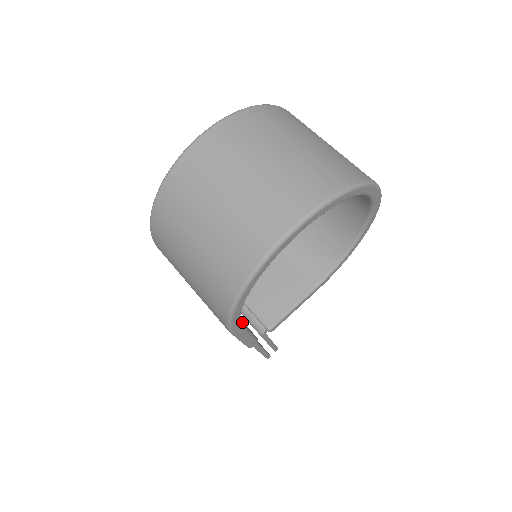
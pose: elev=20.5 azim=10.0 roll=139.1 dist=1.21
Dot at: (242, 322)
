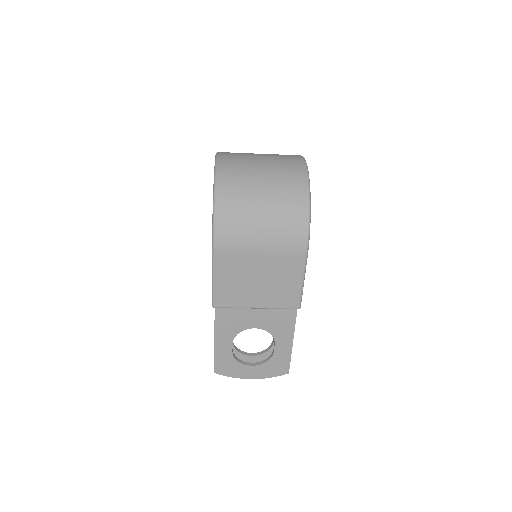
Dot at: occluded
